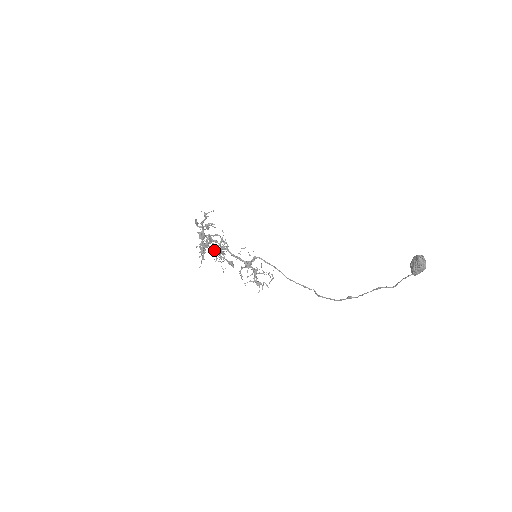
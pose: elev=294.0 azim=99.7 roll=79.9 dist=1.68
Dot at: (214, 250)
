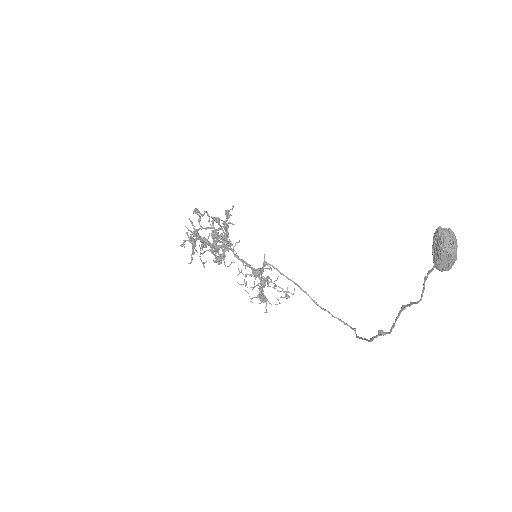
Dot at: occluded
